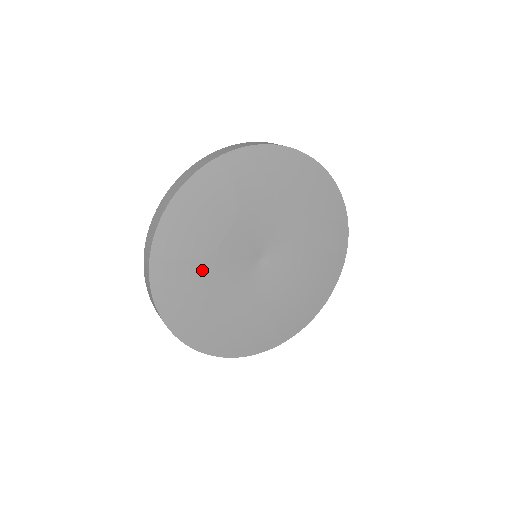
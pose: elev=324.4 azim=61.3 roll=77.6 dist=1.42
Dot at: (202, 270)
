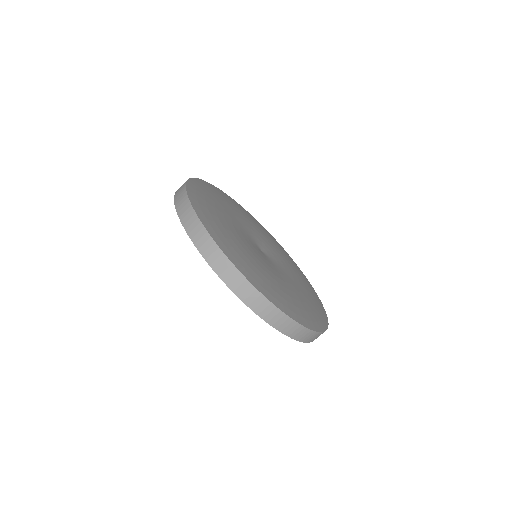
Dot at: (230, 231)
